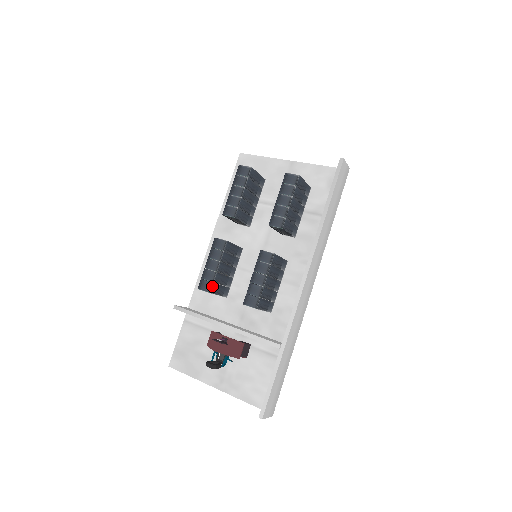
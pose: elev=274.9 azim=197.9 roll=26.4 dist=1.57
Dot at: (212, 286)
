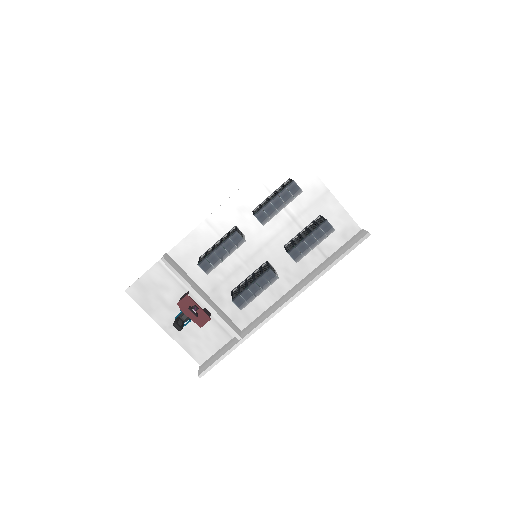
Dot at: occluded
